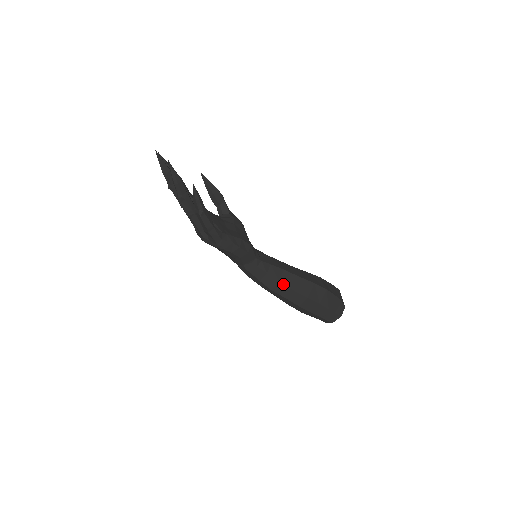
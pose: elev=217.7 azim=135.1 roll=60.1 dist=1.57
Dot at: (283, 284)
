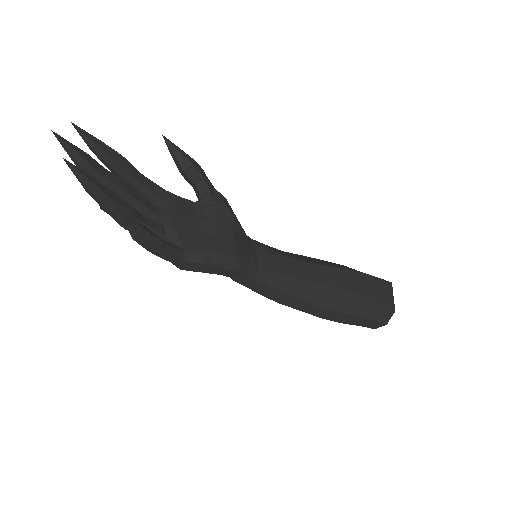
Dot at: (295, 297)
